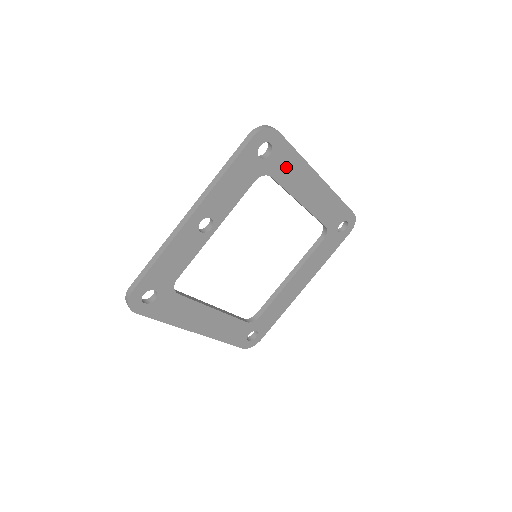
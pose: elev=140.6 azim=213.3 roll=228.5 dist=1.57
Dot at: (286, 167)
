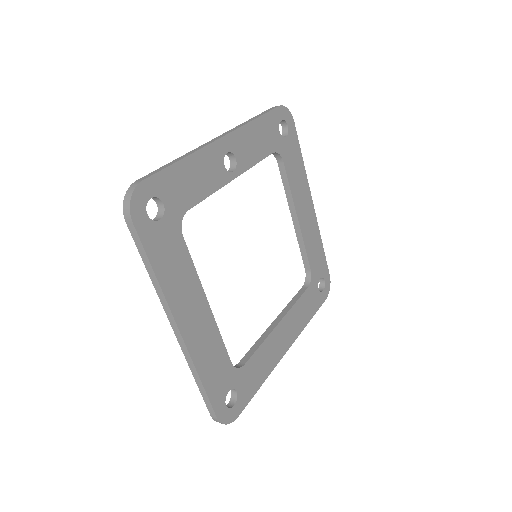
Dot at: (293, 163)
